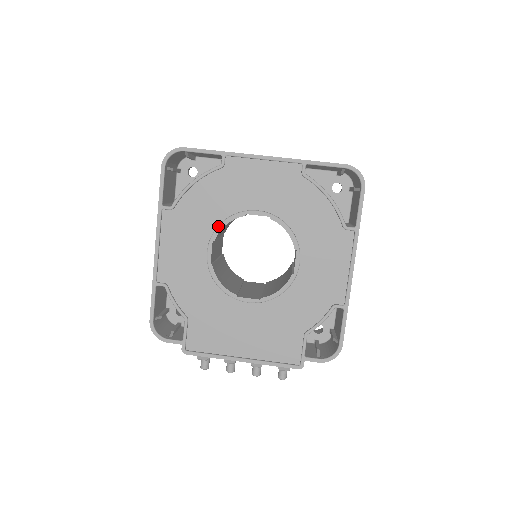
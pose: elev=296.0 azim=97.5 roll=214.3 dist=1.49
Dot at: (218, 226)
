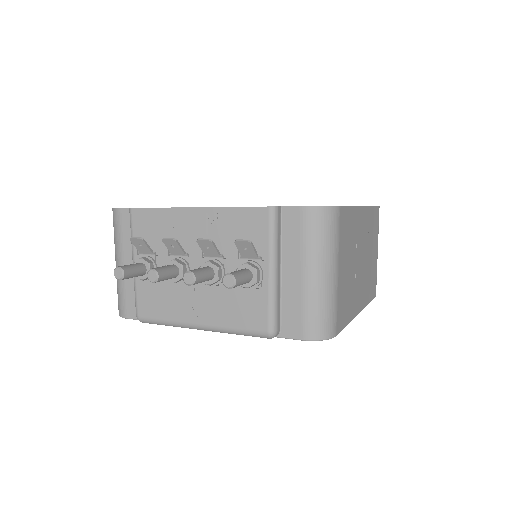
Dot at: occluded
